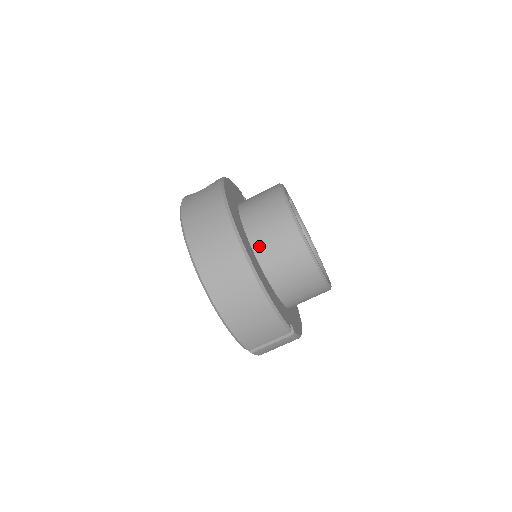
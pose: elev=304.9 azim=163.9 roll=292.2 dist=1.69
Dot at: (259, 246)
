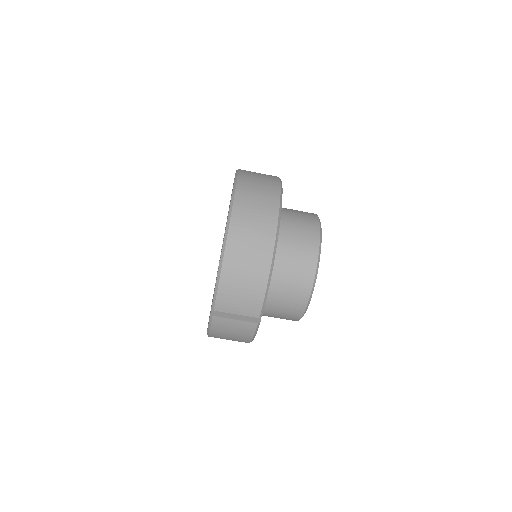
Dot at: (282, 234)
